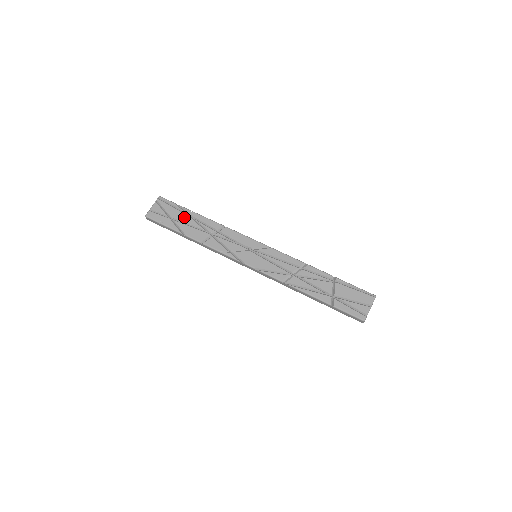
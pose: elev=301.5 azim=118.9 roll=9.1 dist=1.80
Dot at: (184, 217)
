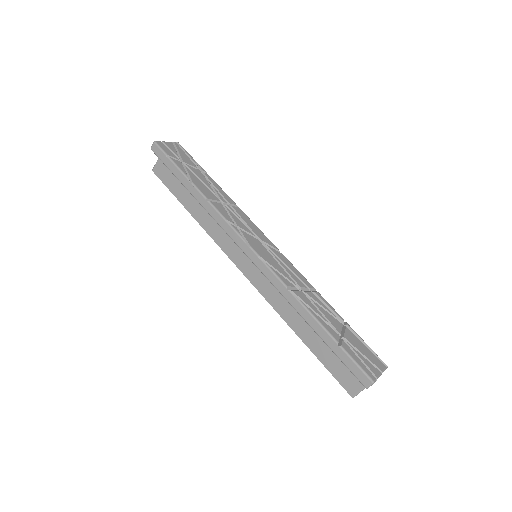
Dot at: (198, 171)
